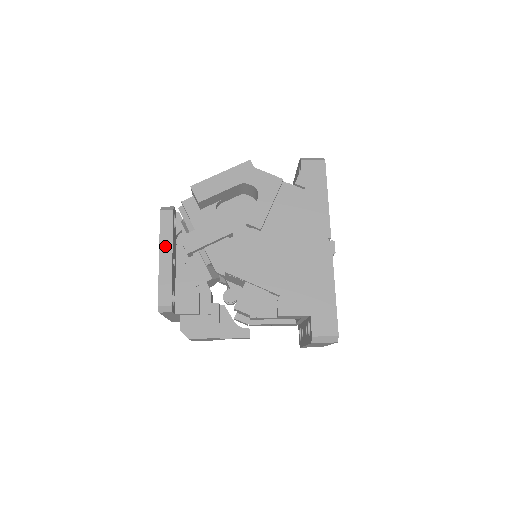
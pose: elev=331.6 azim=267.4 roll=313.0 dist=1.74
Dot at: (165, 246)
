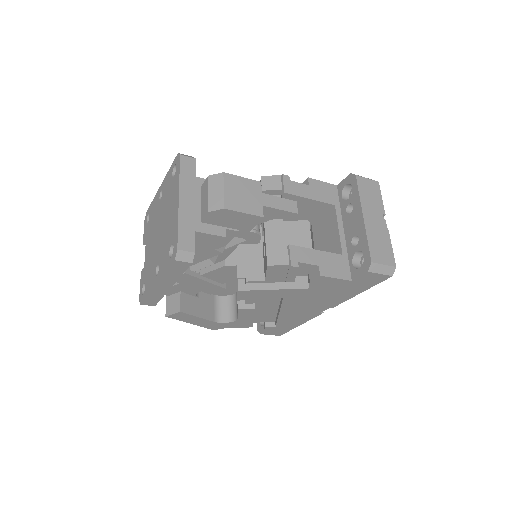
Dot at: occluded
